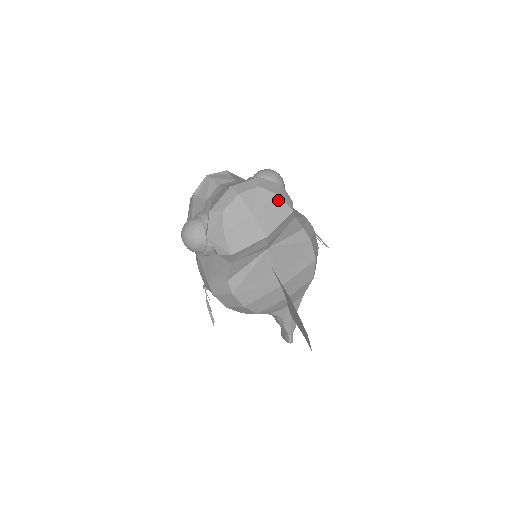
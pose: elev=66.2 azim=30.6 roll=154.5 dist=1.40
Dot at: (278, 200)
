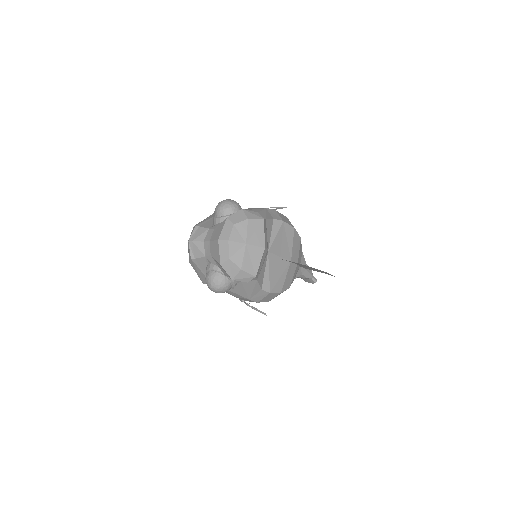
Dot at: (251, 221)
